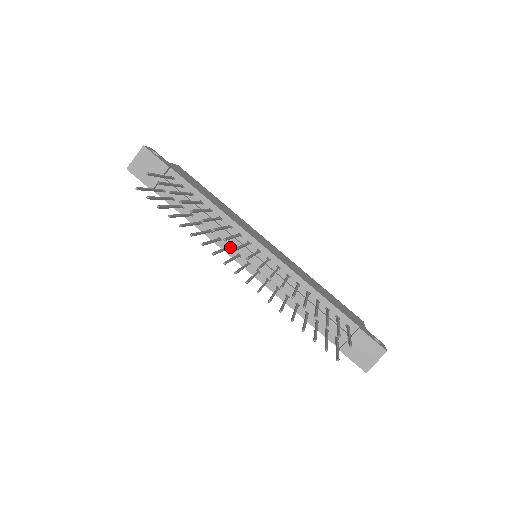
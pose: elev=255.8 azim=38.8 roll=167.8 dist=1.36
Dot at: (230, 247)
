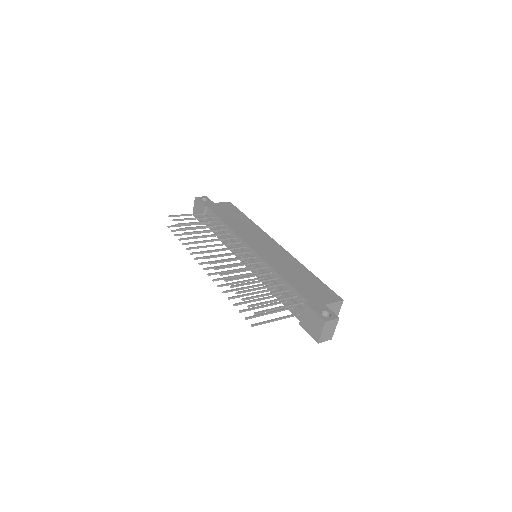
Dot at: occluded
